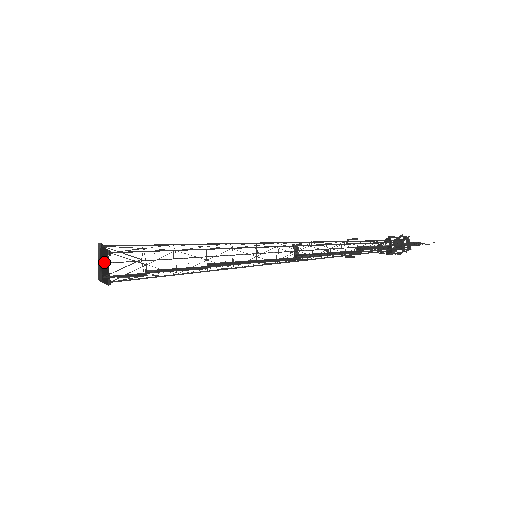
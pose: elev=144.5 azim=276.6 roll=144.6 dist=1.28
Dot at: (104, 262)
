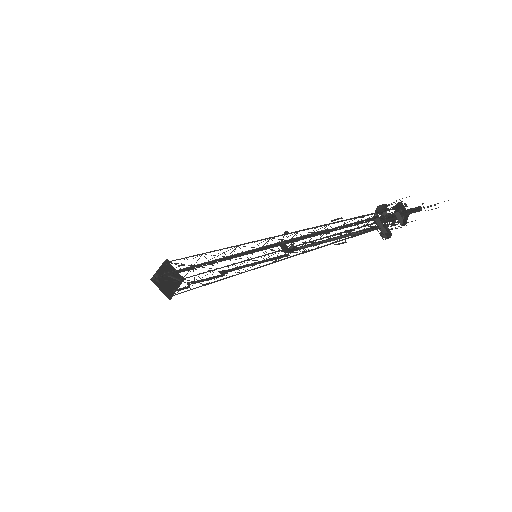
Dot at: (168, 277)
